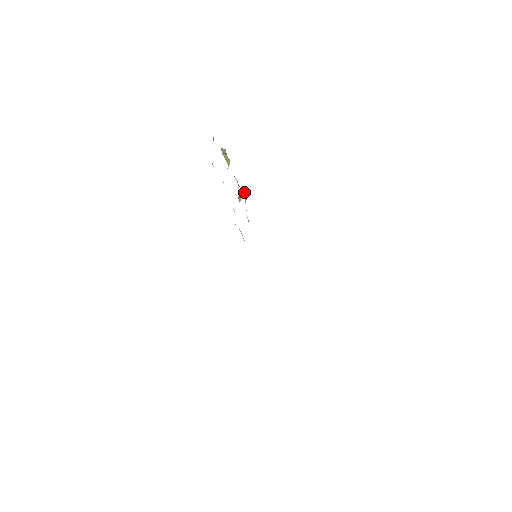
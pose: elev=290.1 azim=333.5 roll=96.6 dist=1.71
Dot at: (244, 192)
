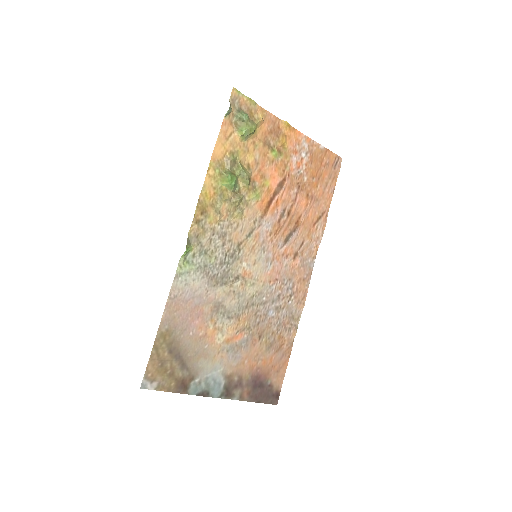
Dot at: (223, 178)
